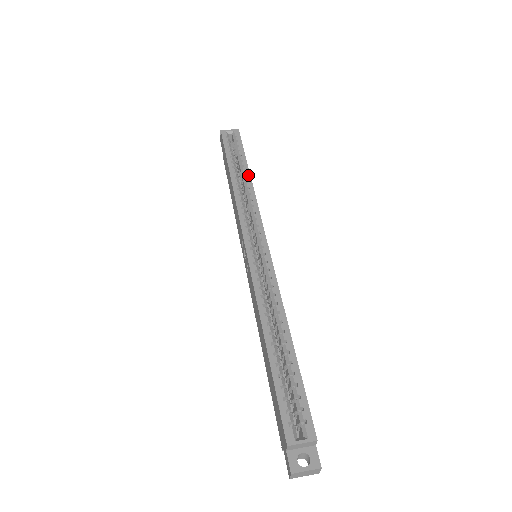
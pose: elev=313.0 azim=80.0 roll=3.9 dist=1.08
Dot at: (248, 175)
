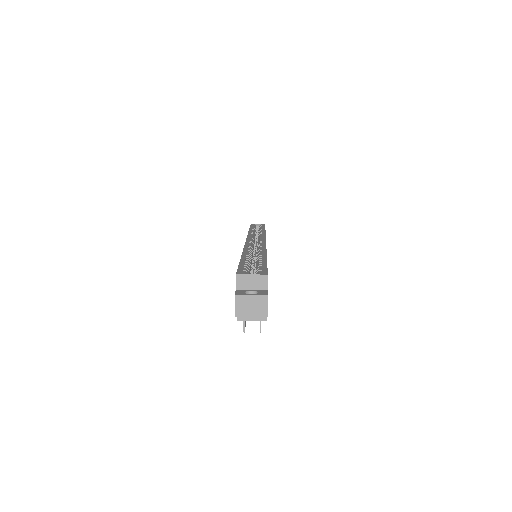
Dot at: (264, 230)
